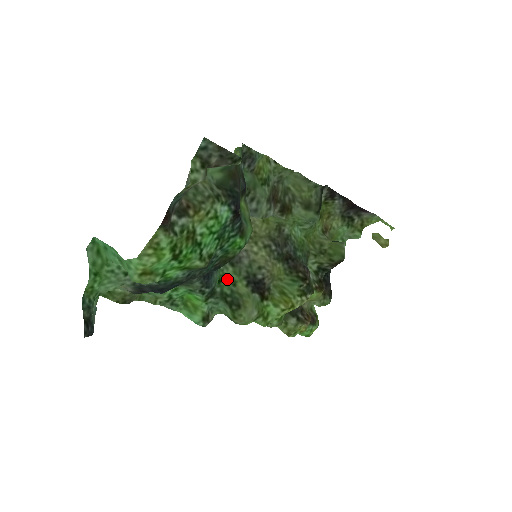
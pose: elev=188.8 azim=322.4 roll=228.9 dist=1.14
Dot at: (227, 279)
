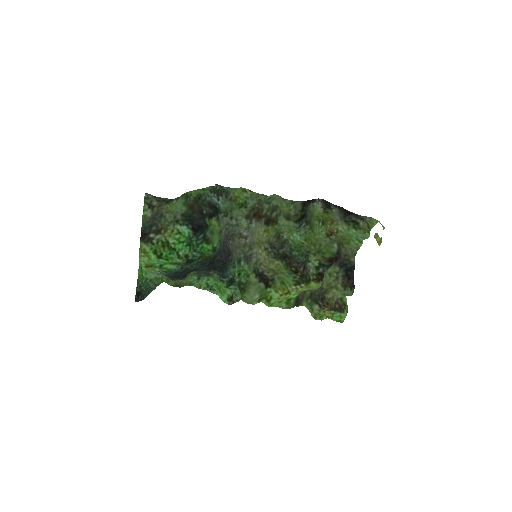
Dot at: (245, 273)
